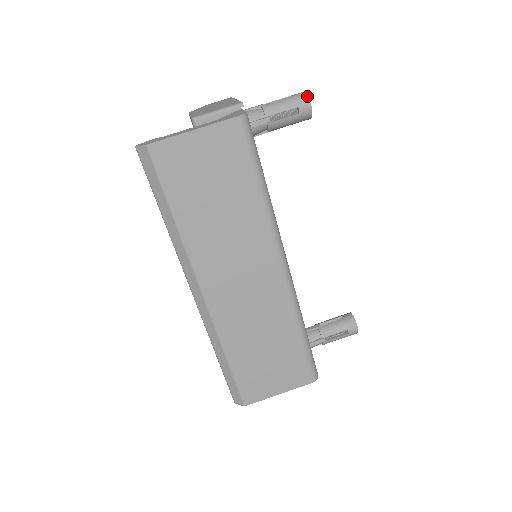
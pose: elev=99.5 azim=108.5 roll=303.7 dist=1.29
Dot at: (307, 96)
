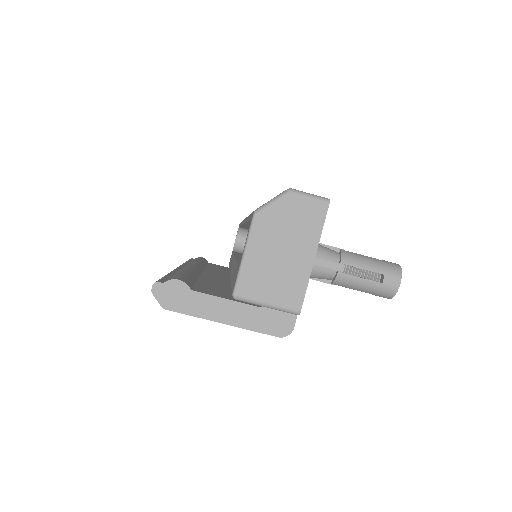
Dot at: (394, 295)
